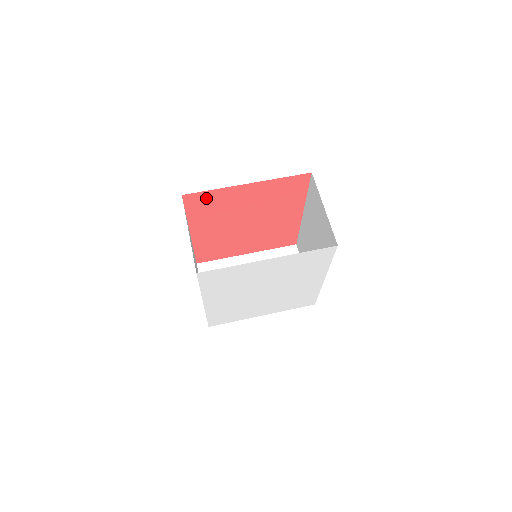
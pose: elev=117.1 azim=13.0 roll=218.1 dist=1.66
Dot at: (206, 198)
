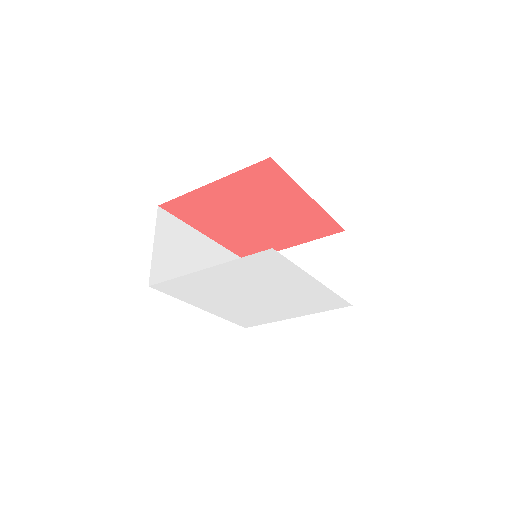
Dot at: (184, 204)
